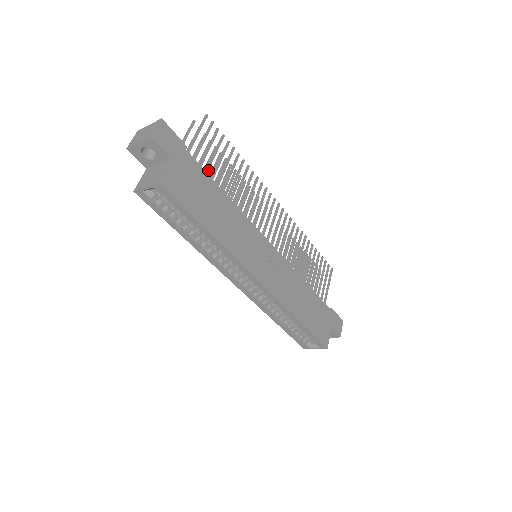
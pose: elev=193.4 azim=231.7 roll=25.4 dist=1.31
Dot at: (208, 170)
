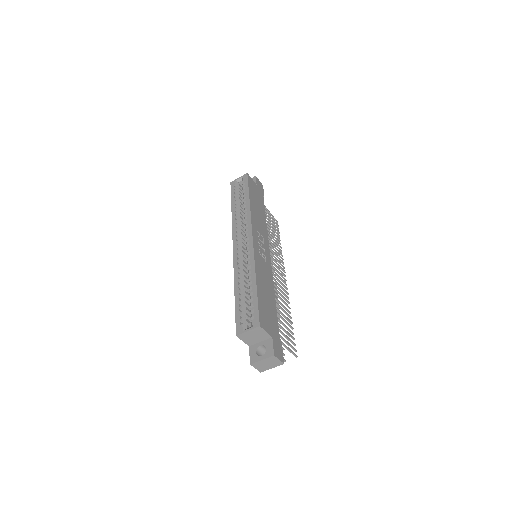
Dot at: occluded
